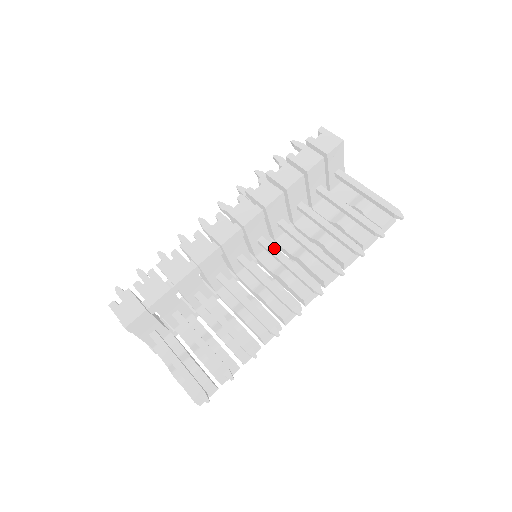
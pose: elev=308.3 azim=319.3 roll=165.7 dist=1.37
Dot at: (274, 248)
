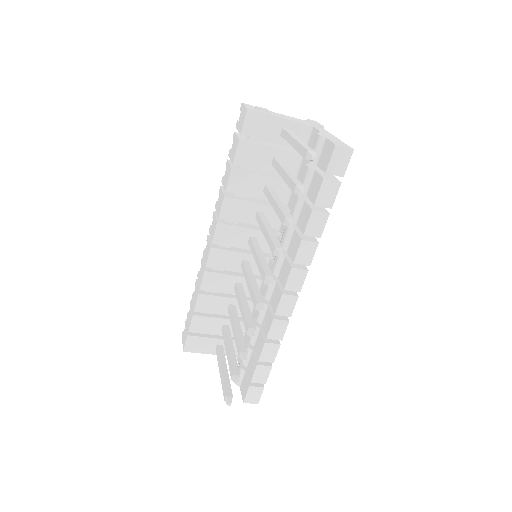
Dot at: (252, 246)
